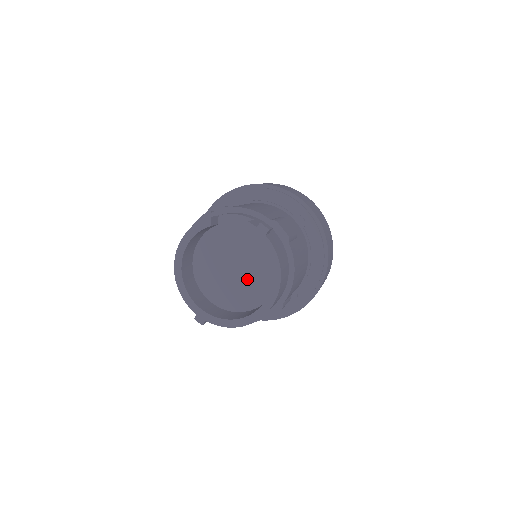
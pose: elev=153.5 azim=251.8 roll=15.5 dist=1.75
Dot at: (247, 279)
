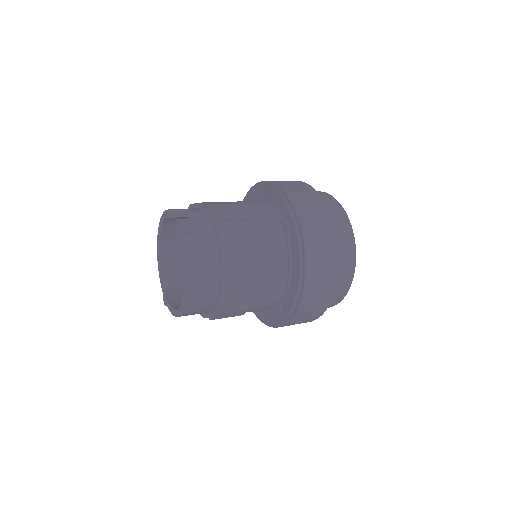
Dot at: occluded
